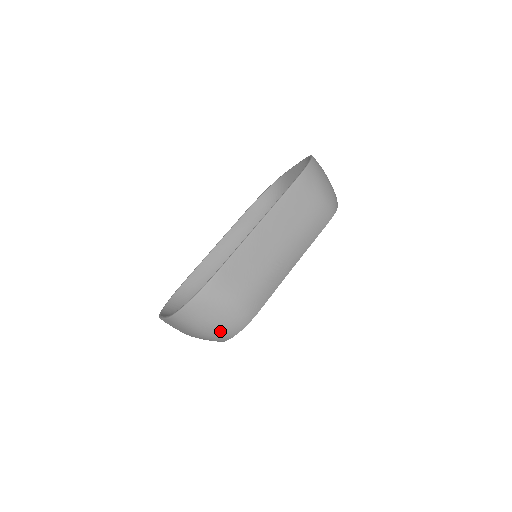
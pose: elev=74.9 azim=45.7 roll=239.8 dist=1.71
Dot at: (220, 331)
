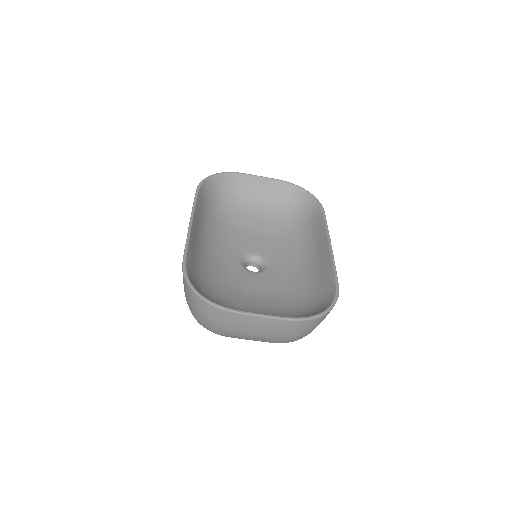
Dot at: (306, 335)
